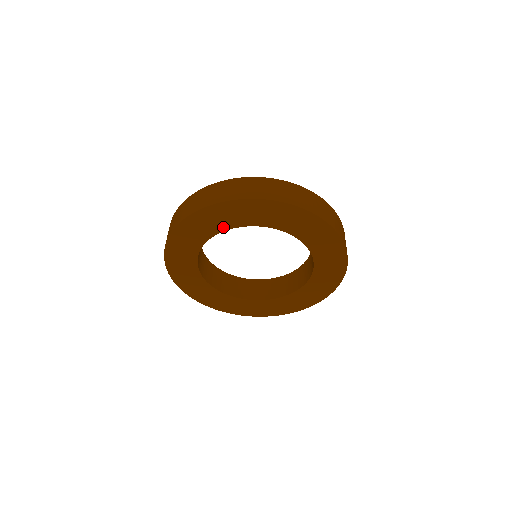
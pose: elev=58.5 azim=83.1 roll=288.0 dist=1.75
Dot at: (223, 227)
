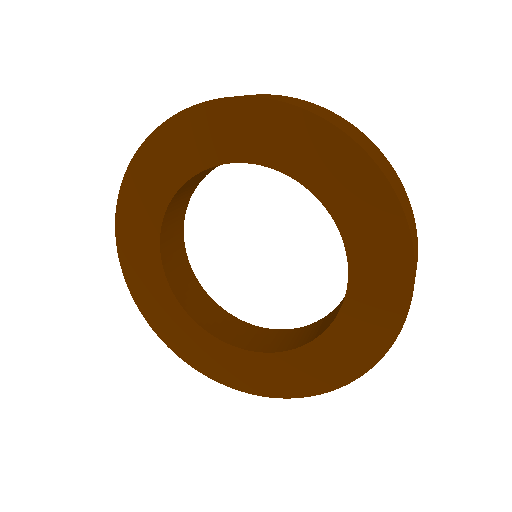
Dot at: (154, 228)
